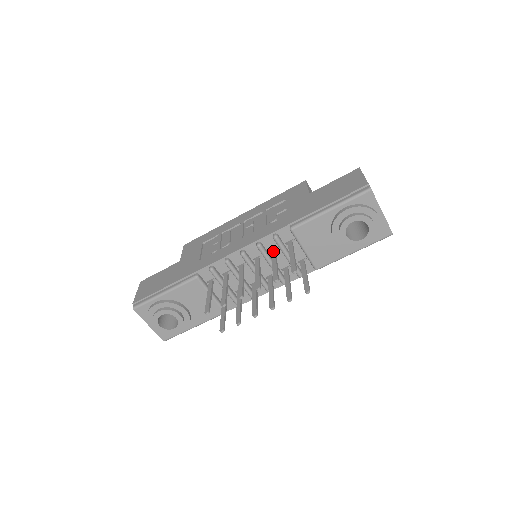
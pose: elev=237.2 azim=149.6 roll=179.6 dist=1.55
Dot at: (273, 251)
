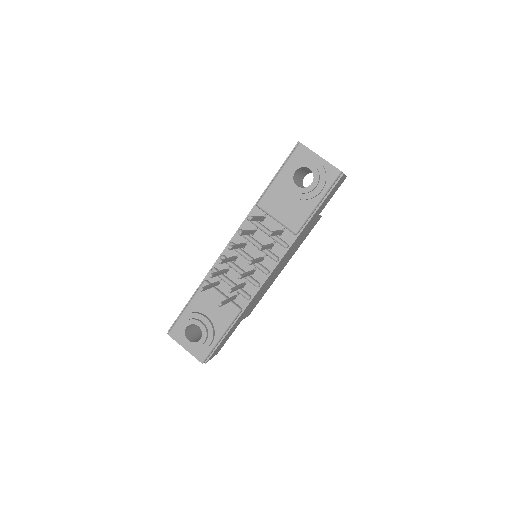
Dot at: occluded
